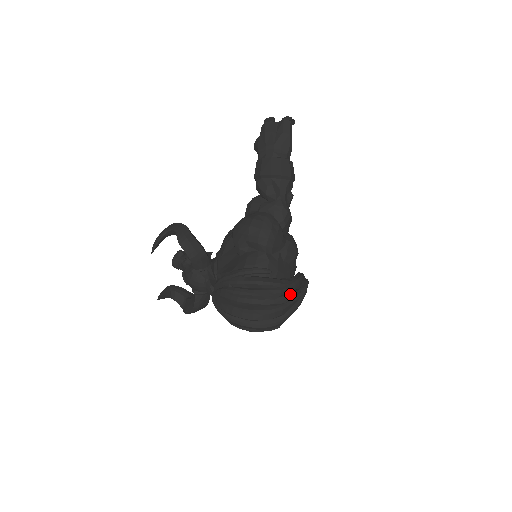
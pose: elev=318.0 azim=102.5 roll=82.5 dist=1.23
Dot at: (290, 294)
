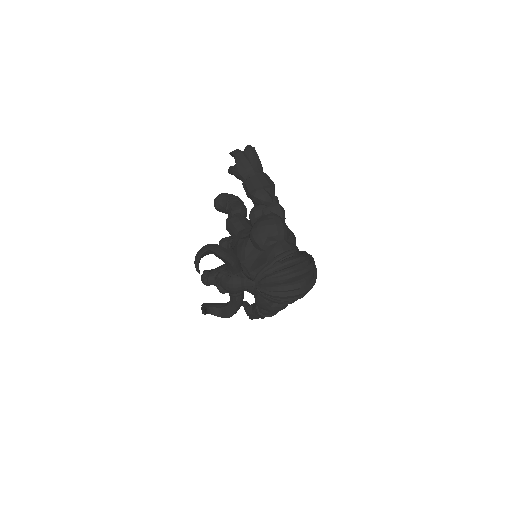
Dot at: (312, 262)
